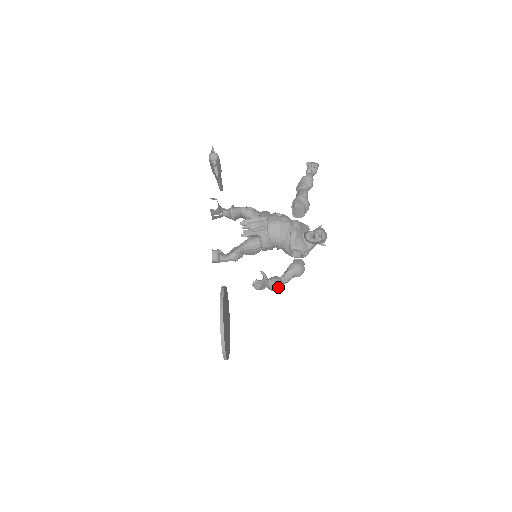
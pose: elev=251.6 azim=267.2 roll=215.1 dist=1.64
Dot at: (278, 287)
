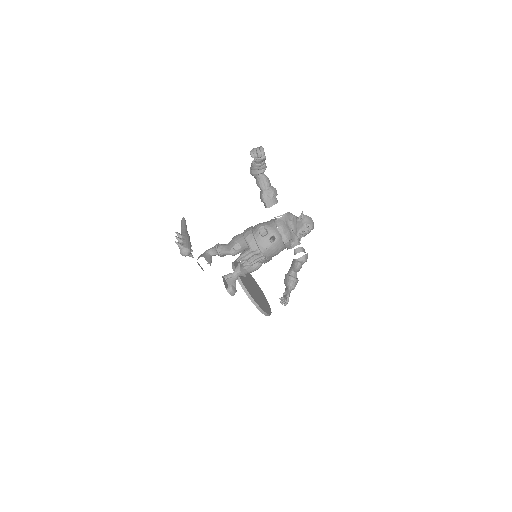
Dot at: occluded
